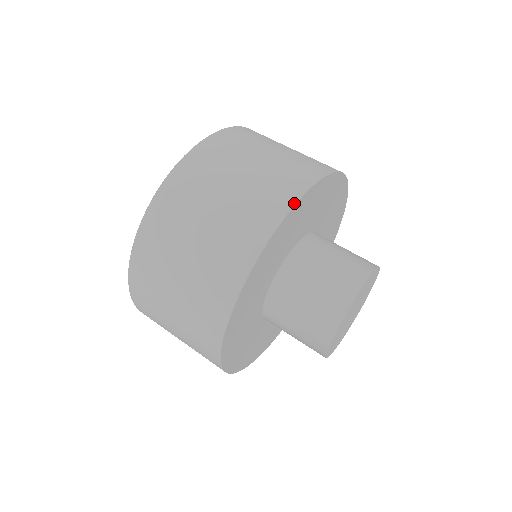
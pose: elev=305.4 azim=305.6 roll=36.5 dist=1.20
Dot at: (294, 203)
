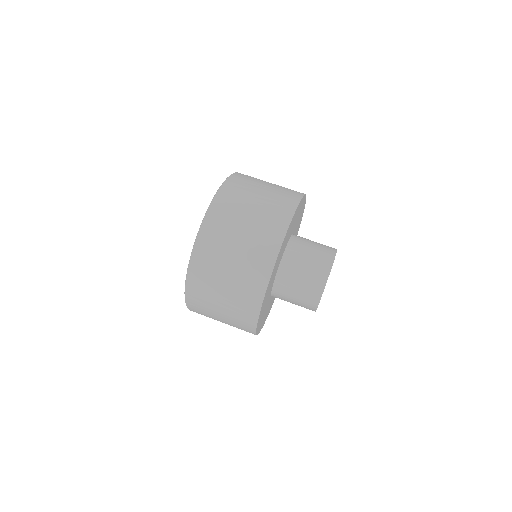
Dot at: (285, 233)
